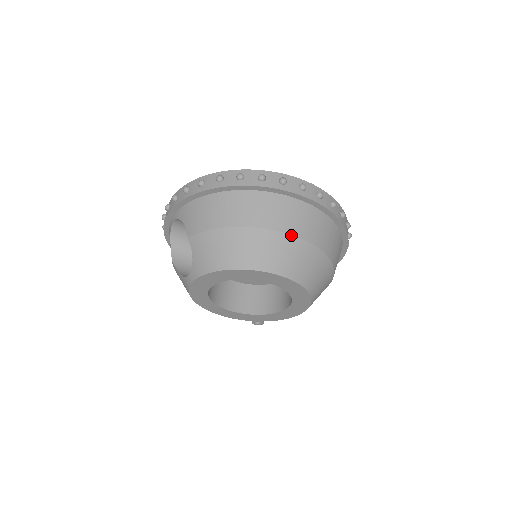
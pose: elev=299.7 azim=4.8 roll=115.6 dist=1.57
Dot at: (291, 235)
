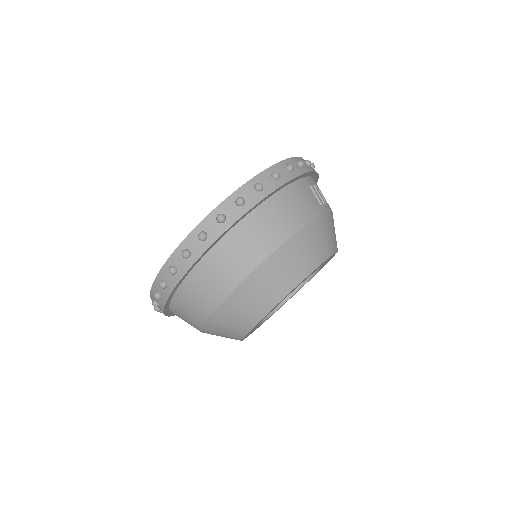
Dot at: (245, 278)
